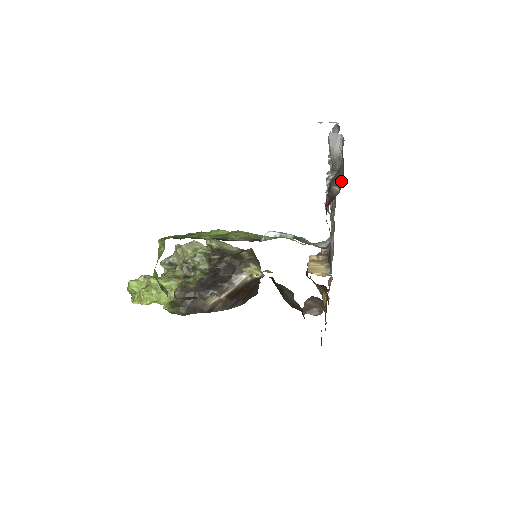
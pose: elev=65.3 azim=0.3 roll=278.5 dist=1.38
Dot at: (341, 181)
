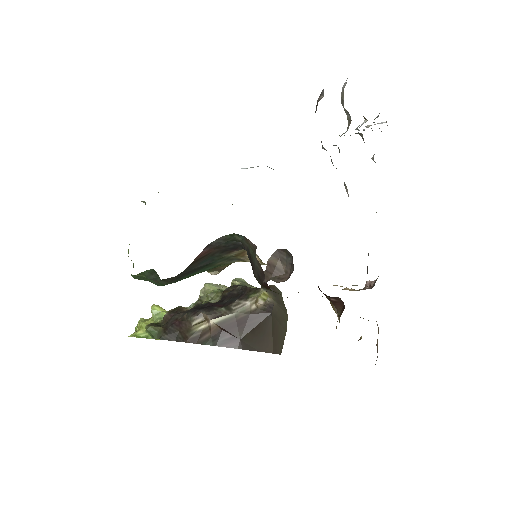
Dot at: occluded
